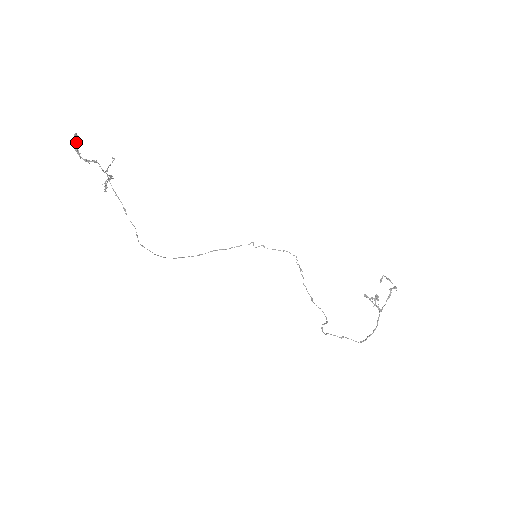
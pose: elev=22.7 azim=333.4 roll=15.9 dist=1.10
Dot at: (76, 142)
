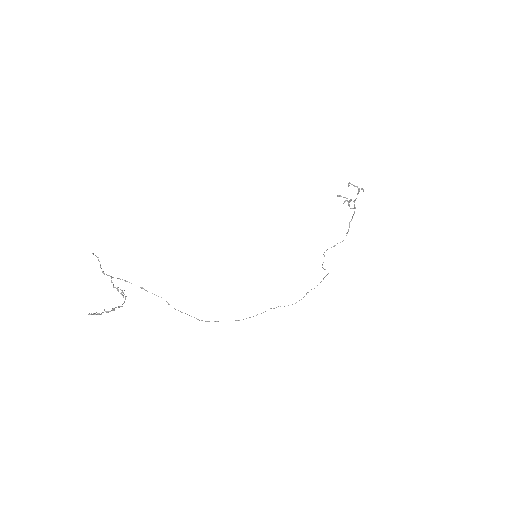
Dot at: occluded
